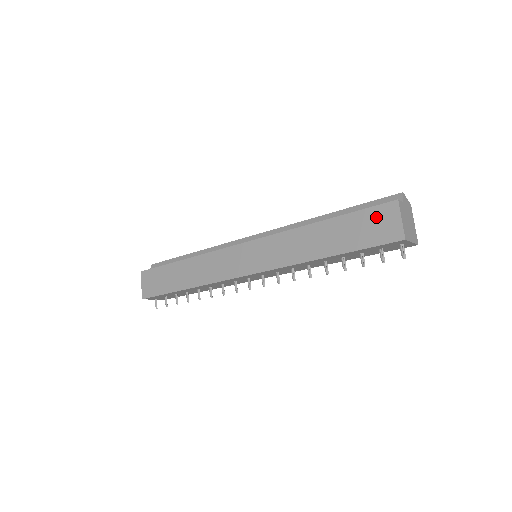
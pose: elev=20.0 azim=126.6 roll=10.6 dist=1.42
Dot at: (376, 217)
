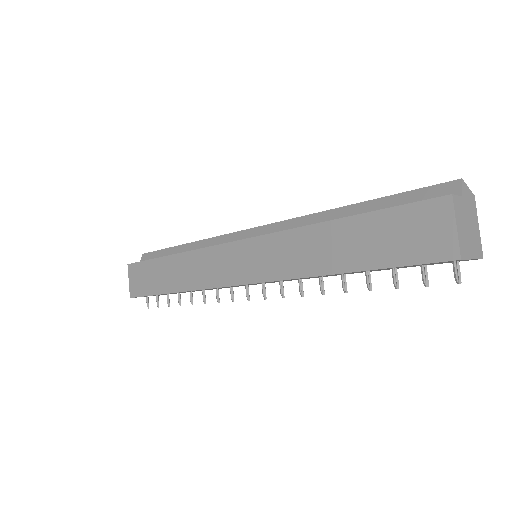
Dot at: (416, 220)
